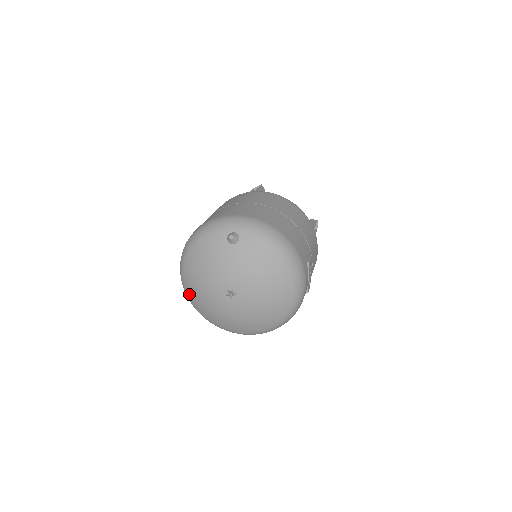
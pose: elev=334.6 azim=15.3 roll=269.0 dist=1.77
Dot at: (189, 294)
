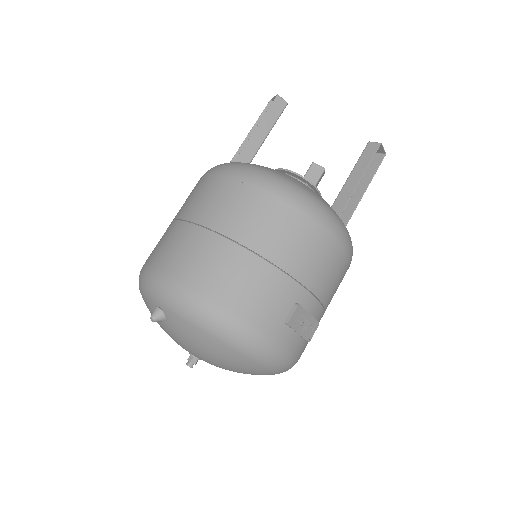
Dot at: occluded
